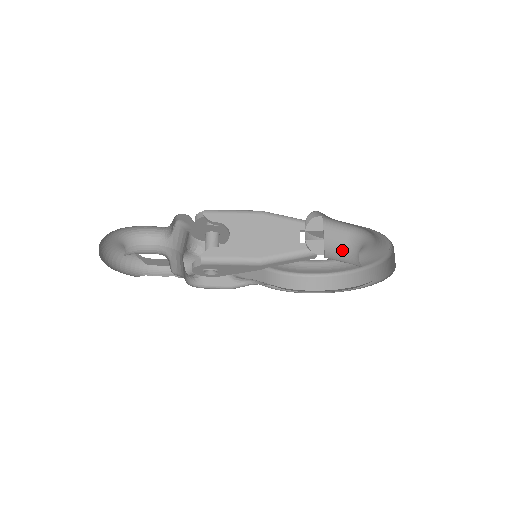
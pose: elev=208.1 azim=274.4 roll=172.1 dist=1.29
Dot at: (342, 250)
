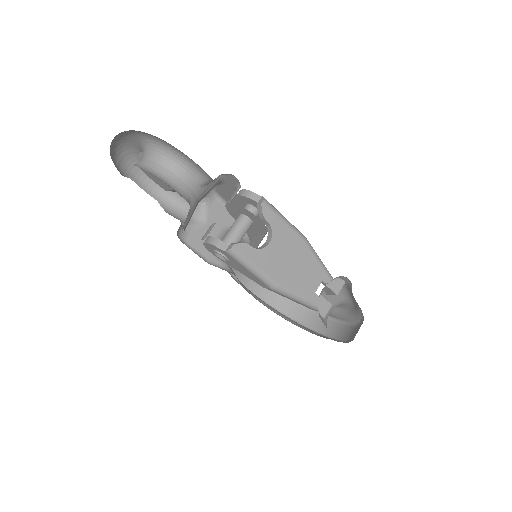
Dot at: occluded
